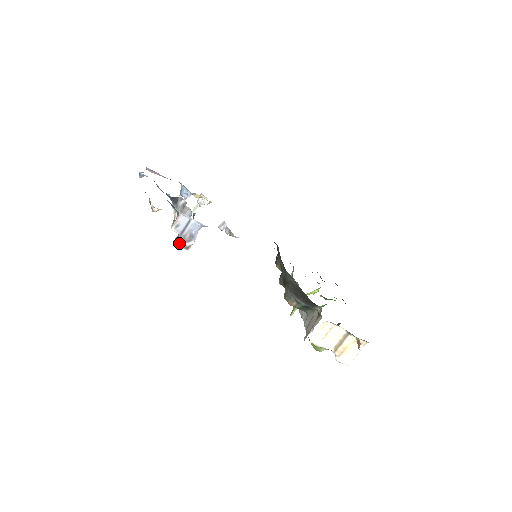
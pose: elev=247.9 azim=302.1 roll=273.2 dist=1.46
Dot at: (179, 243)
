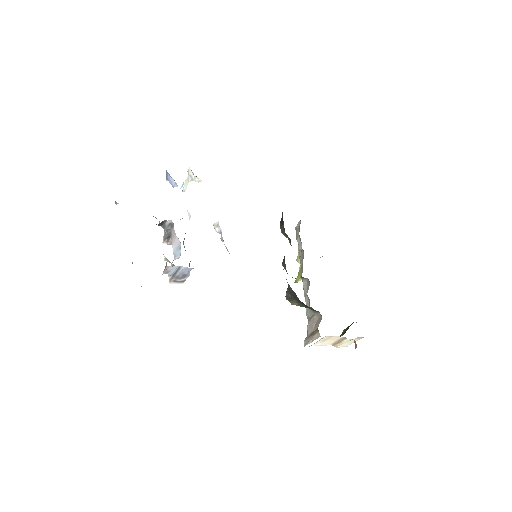
Dot at: (173, 281)
